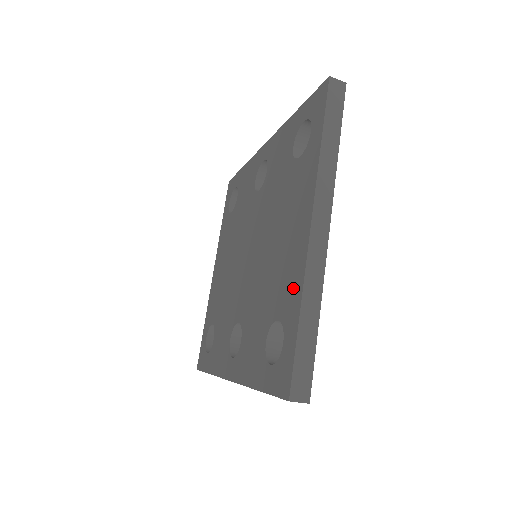
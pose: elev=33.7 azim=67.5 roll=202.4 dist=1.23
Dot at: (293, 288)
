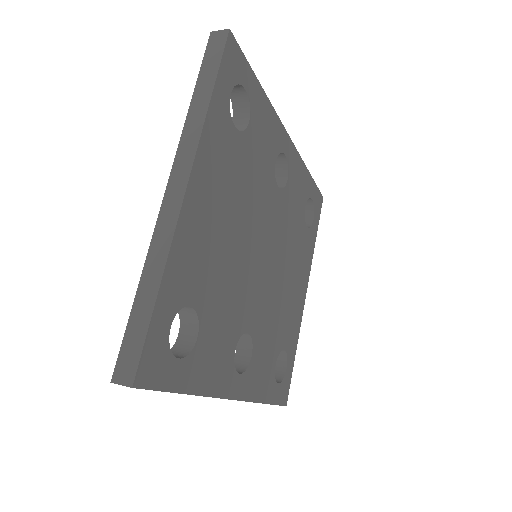
Dot at: occluded
